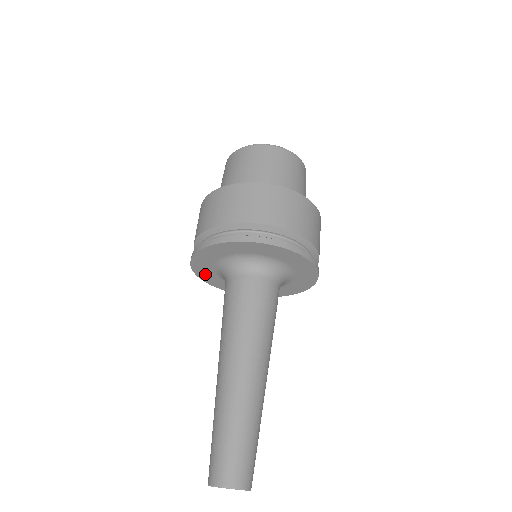
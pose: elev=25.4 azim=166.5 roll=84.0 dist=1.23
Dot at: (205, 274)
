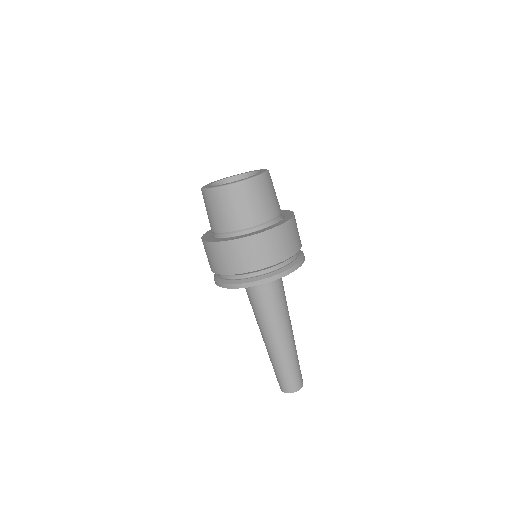
Dot at: occluded
